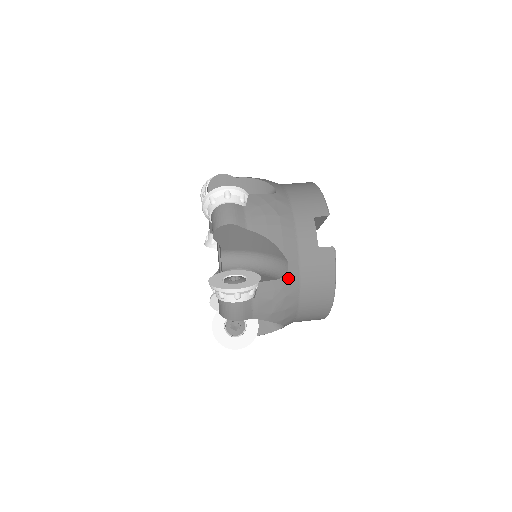
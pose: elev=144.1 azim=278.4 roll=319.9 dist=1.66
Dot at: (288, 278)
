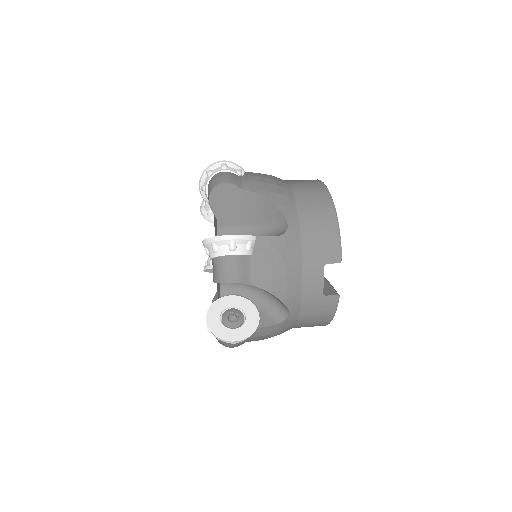
Dot at: (287, 321)
